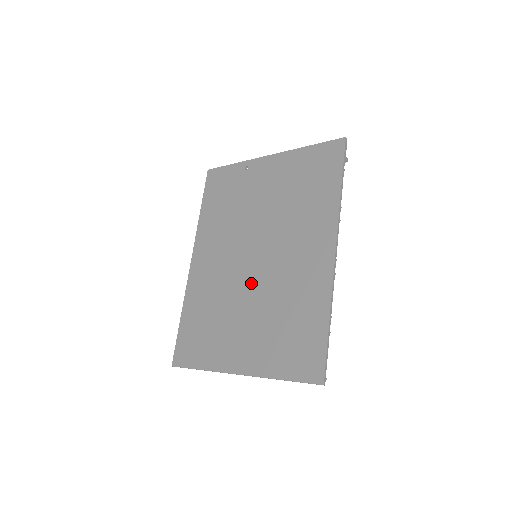
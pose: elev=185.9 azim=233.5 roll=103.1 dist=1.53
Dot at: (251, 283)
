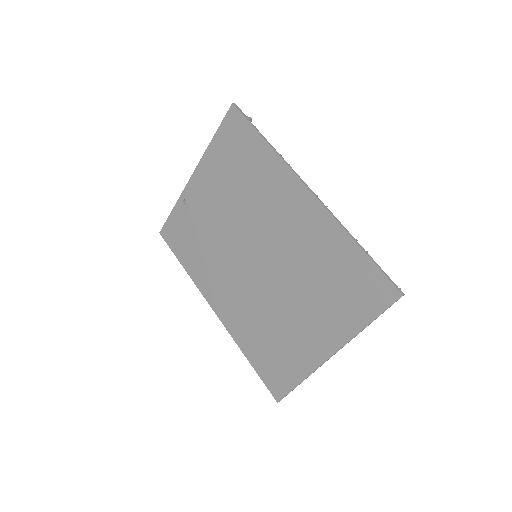
Dot at: (272, 279)
